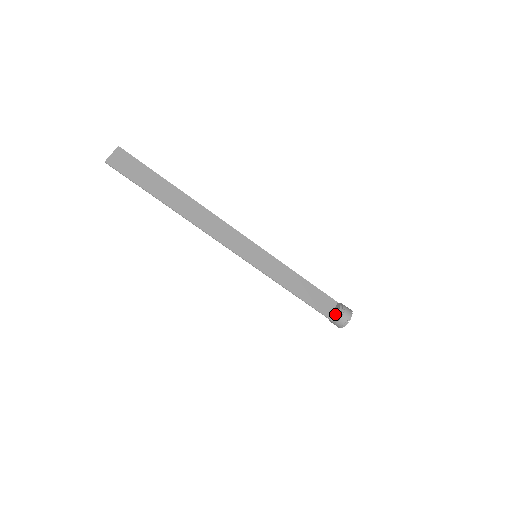
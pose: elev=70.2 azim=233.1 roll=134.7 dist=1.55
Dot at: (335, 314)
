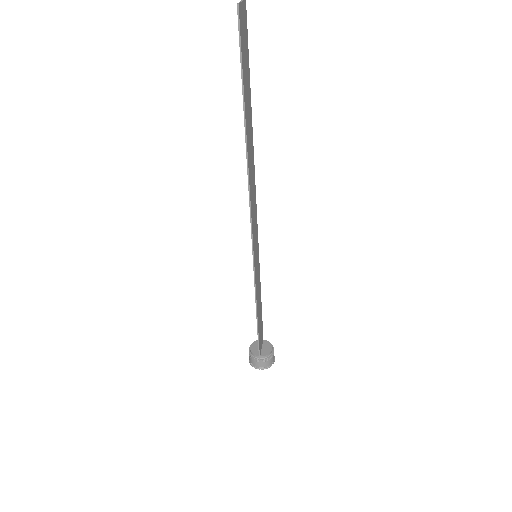
Dot at: (268, 353)
